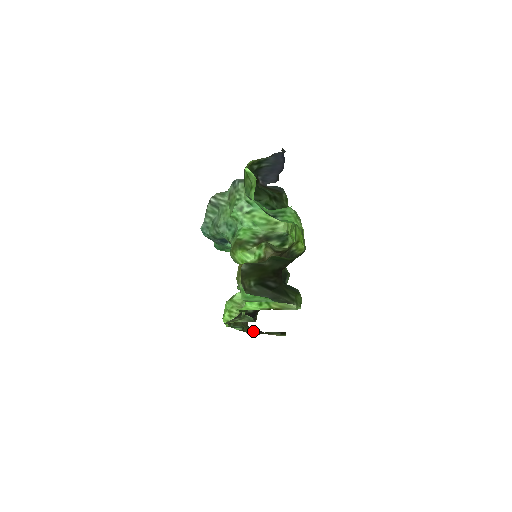
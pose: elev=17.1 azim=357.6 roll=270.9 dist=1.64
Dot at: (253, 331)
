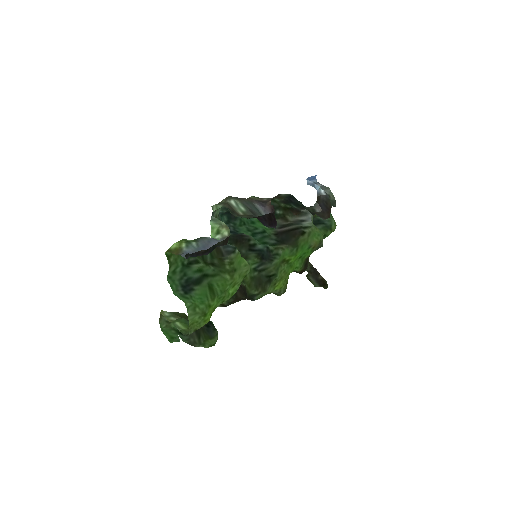
Dot at: (310, 266)
